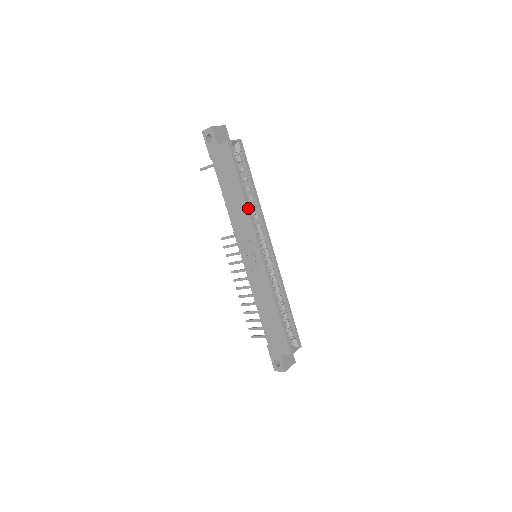
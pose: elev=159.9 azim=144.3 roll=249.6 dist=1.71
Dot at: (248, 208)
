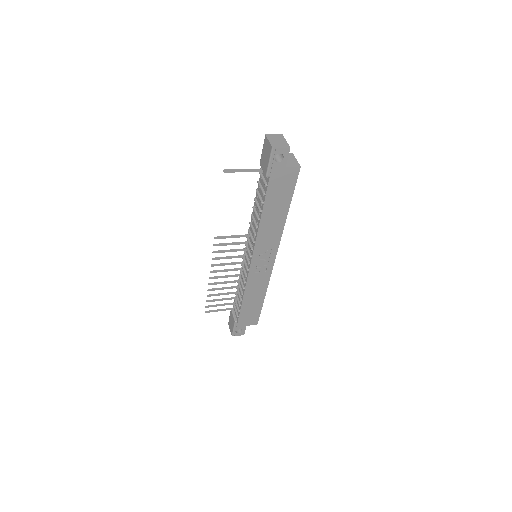
Dot at: (284, 225)
